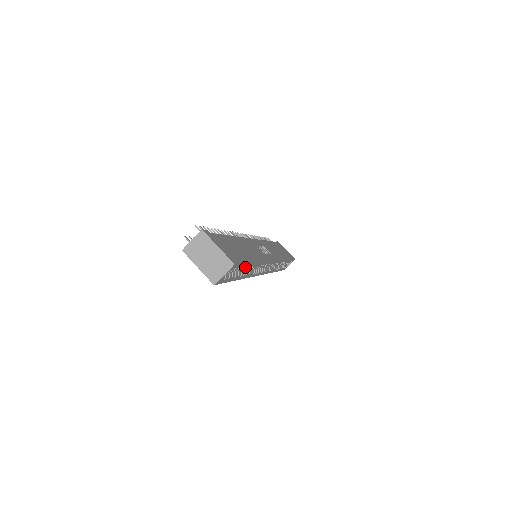
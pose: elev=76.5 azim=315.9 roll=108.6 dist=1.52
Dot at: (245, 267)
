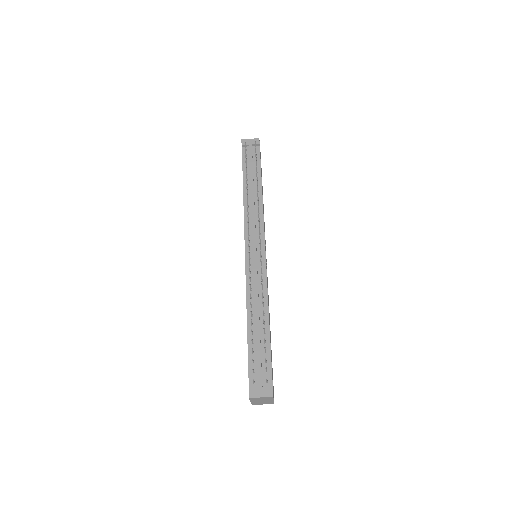
Dot at: occluded
